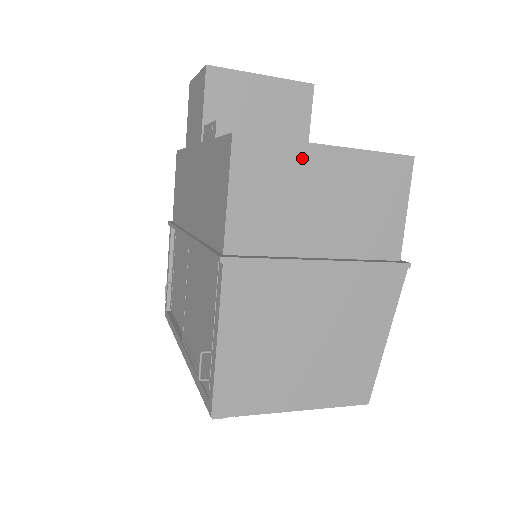
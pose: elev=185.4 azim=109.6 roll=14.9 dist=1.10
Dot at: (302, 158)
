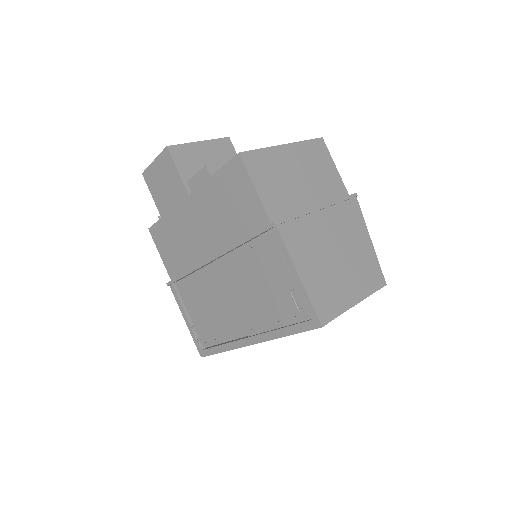
Dot at: (276, 155)
